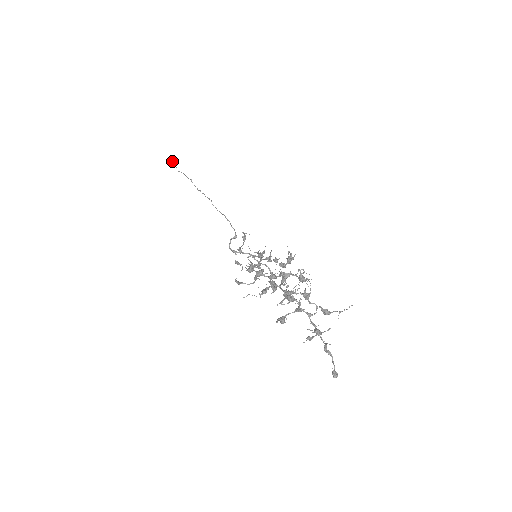
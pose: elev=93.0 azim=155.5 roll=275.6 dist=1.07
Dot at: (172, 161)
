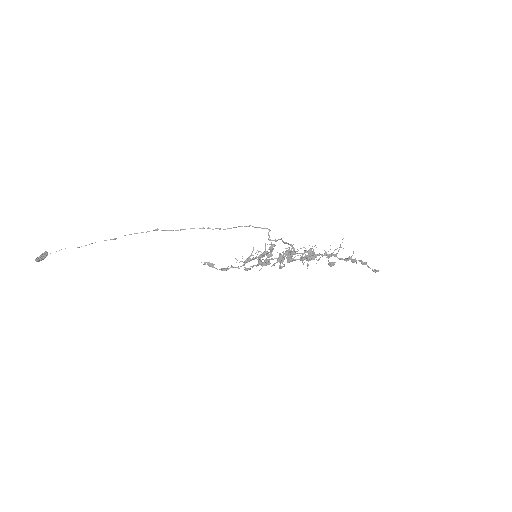
Dot at: (47, 254)
